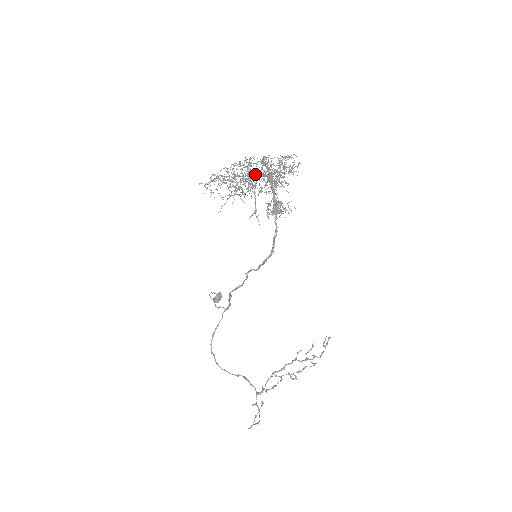
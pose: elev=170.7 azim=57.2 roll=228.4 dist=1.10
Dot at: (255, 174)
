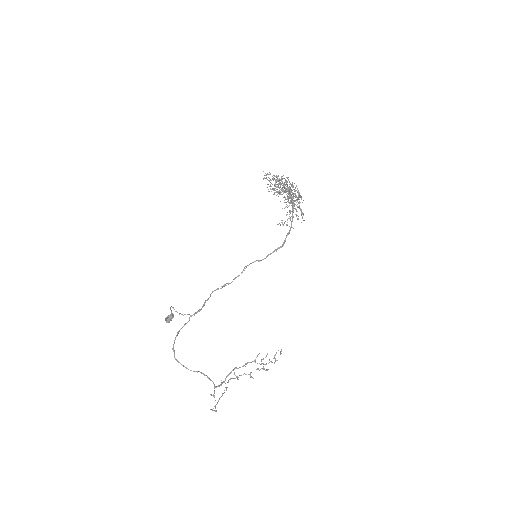
Dot at: (278, 193)
